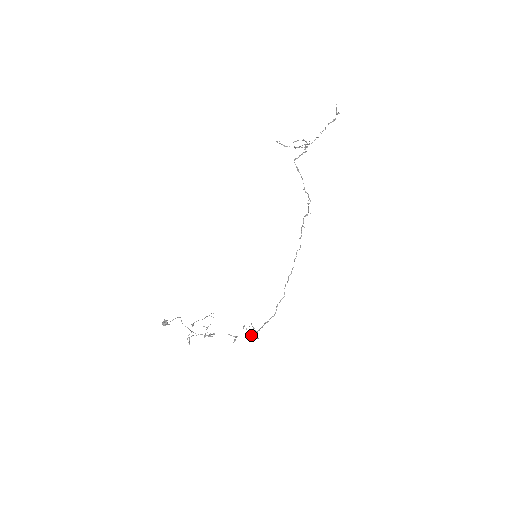
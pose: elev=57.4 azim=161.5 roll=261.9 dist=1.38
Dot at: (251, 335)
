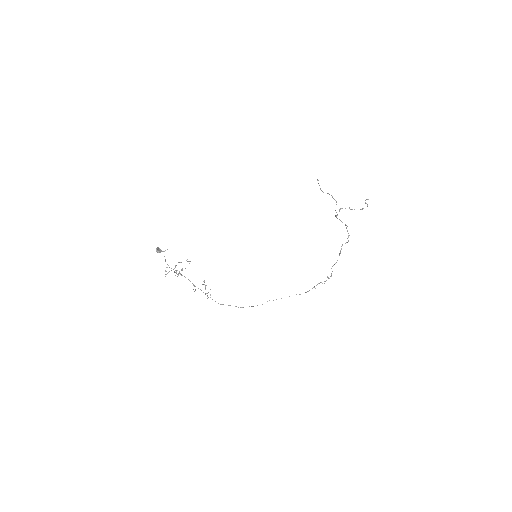
Dot at: occluded
